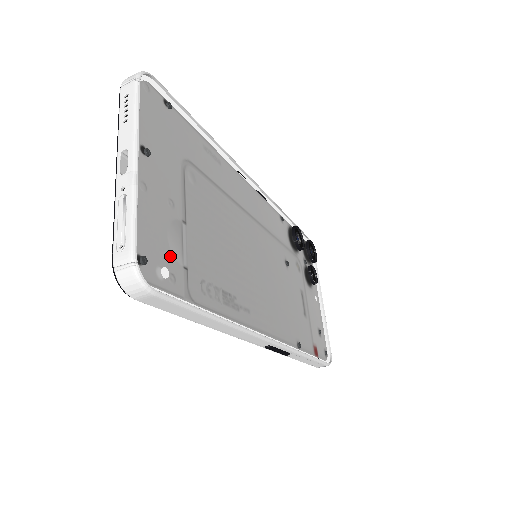
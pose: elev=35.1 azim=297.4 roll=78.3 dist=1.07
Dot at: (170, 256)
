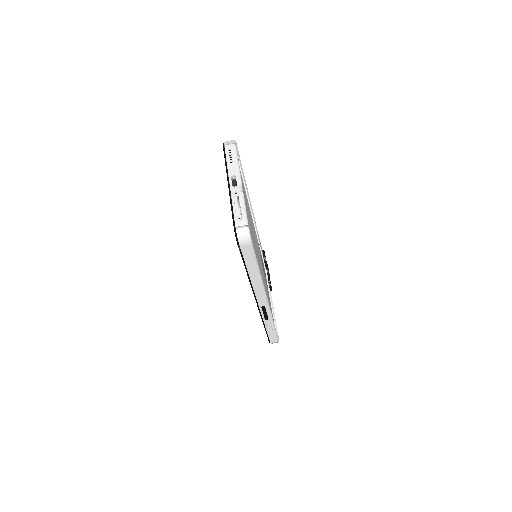
Dot at: (251, 230)
